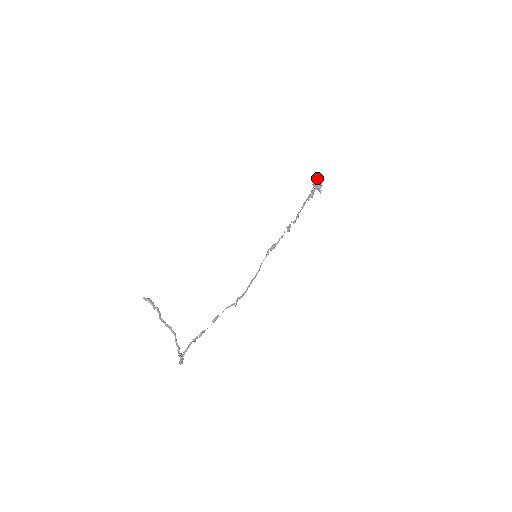
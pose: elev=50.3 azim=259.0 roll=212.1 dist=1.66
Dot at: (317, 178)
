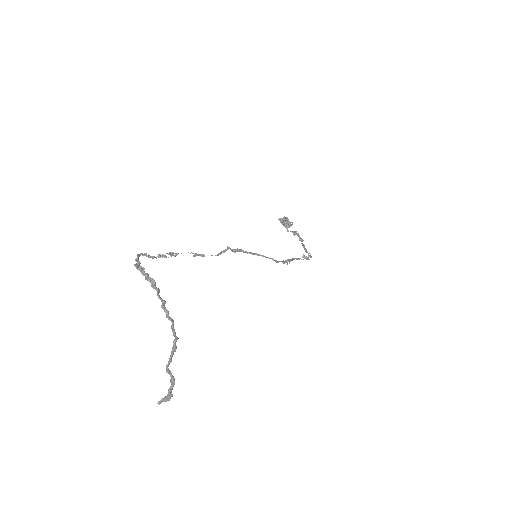
Dot at: (284, 226)
